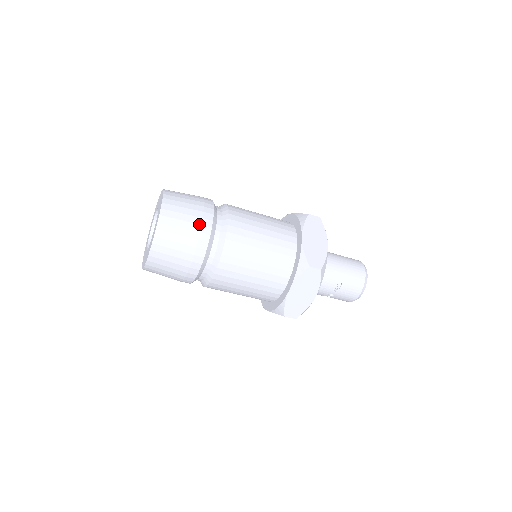
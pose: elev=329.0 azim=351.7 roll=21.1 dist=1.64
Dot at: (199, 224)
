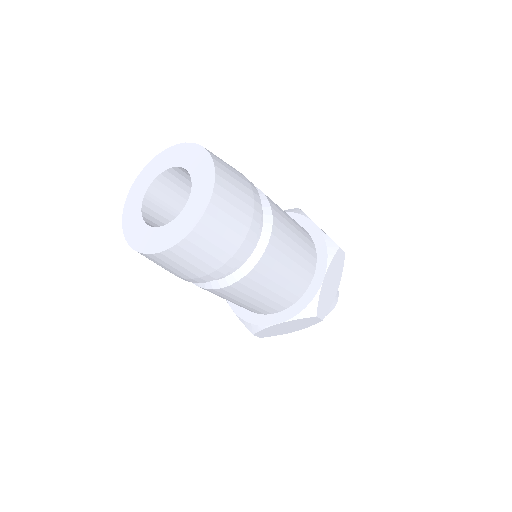
Dot at: (248, 182)
